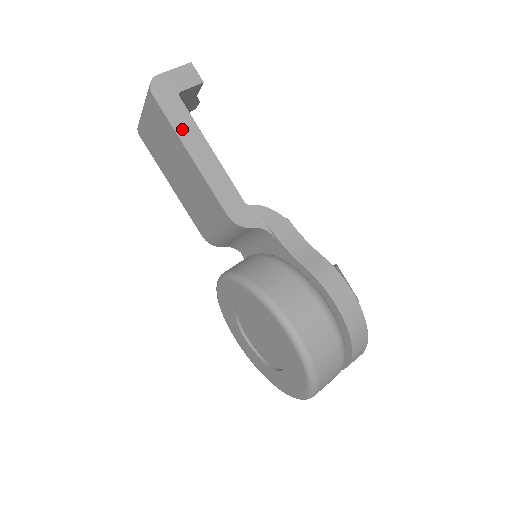
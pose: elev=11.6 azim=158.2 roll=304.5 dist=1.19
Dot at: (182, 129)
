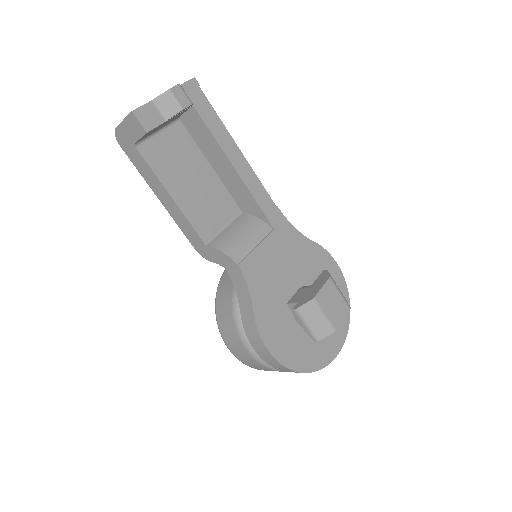
Dot at: (147, 177)
